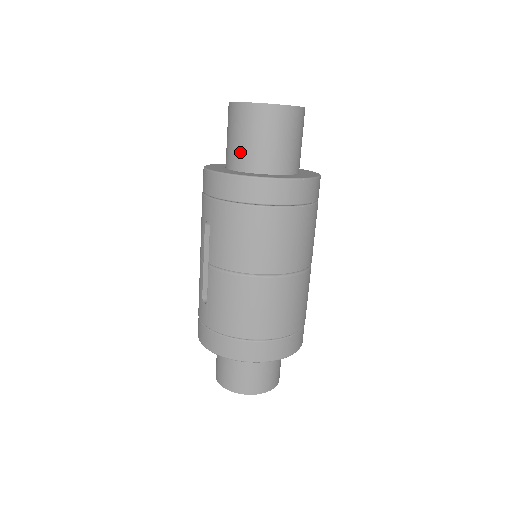
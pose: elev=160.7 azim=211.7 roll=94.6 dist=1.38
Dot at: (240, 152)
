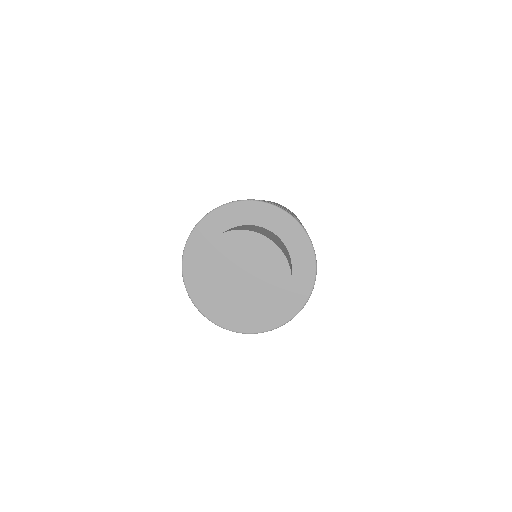
Dot at: occluded
